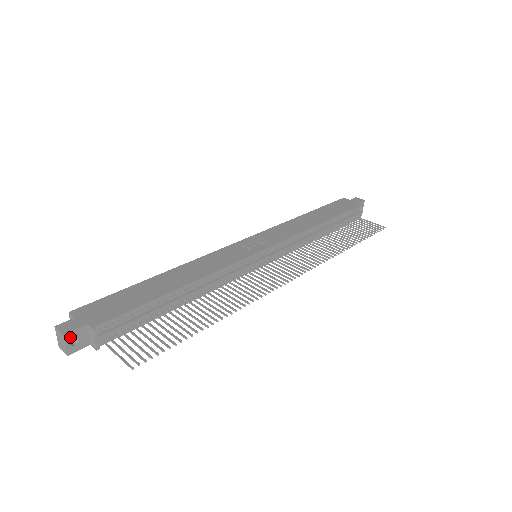
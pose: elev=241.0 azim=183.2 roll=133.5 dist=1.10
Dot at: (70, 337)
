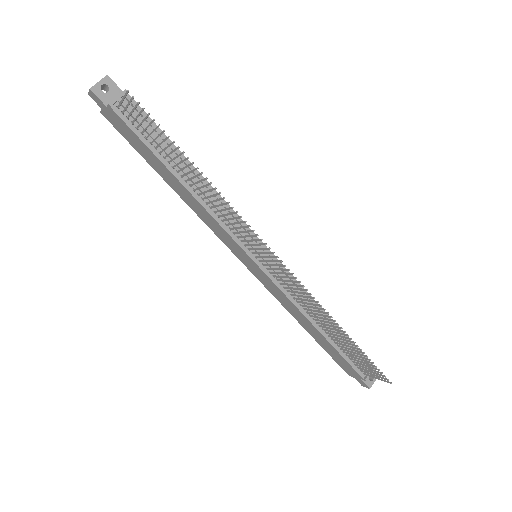
Dot at: (107, 82)
